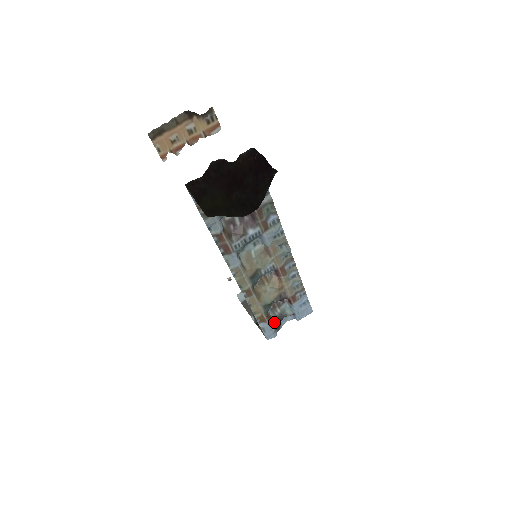
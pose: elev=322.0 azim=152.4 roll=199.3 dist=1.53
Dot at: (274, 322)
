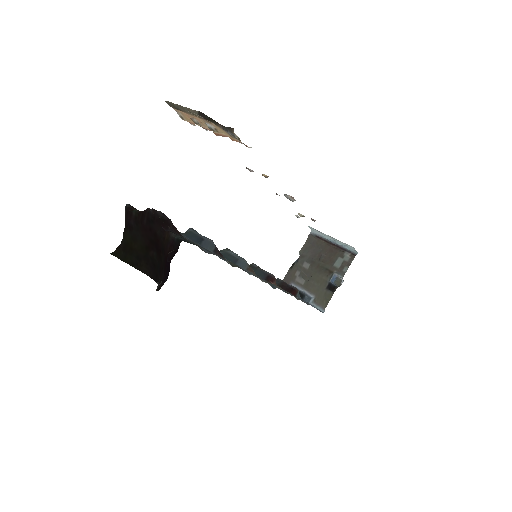
Dot at: occluded
